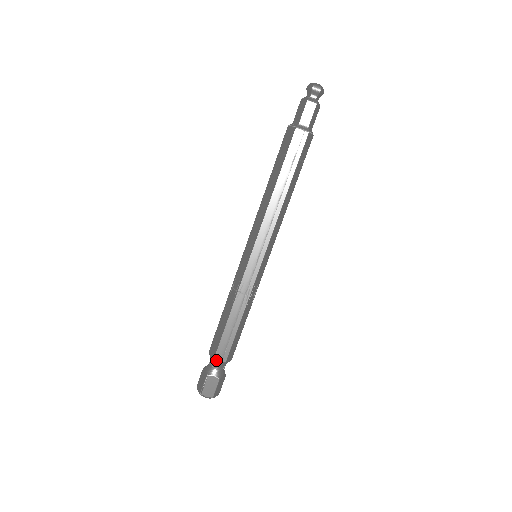
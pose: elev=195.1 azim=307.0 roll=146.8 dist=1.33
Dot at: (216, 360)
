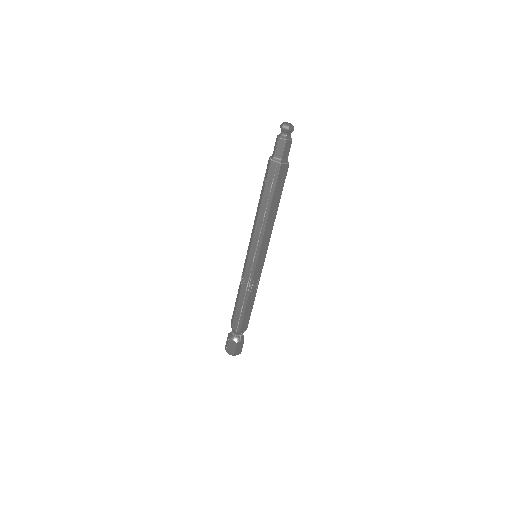
Dot at: (233, 329)
